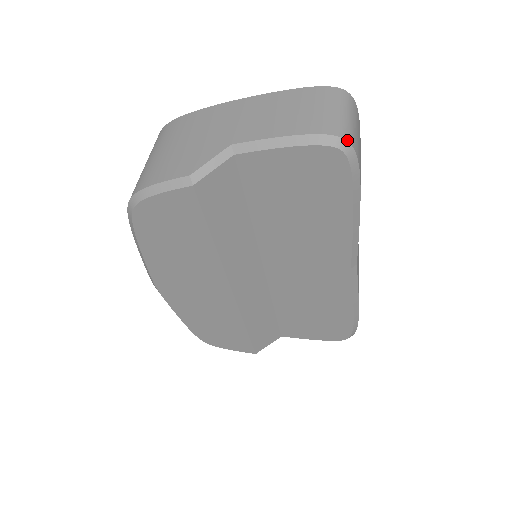
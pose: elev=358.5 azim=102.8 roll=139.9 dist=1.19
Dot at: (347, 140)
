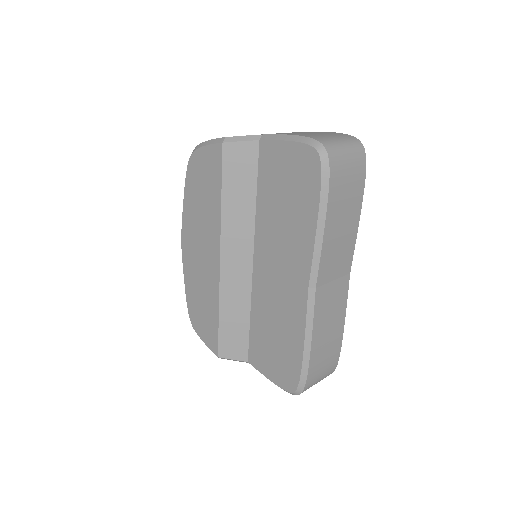
Dot at: (326, 148)
